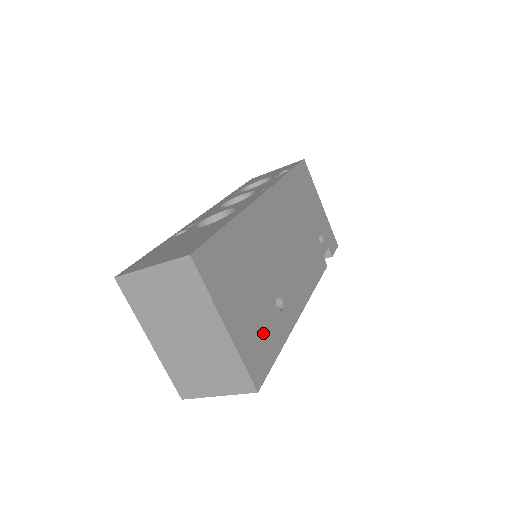
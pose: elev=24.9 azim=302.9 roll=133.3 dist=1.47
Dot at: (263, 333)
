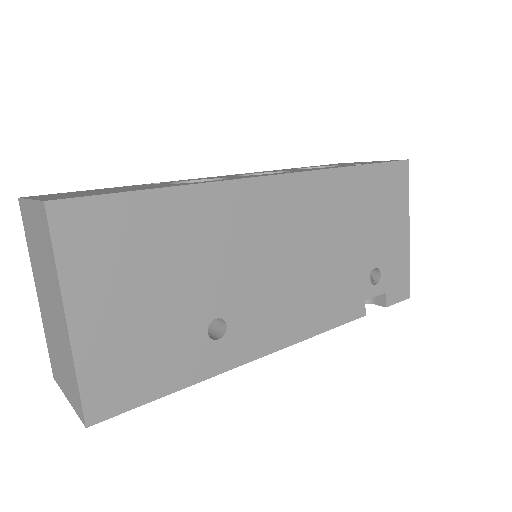
Dot at: (151, 356)
